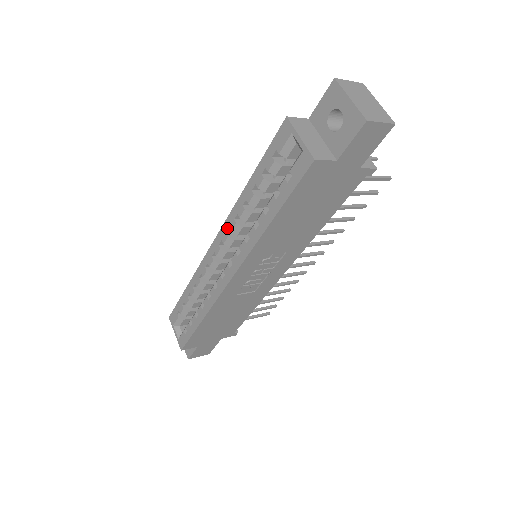
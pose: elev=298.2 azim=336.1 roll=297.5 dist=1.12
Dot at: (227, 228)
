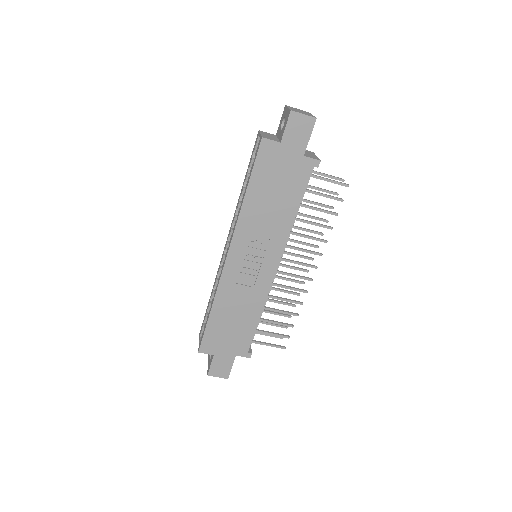
Dot at: (232, 224)
